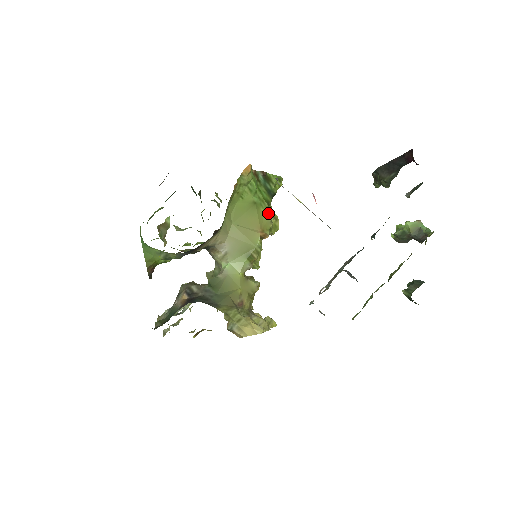
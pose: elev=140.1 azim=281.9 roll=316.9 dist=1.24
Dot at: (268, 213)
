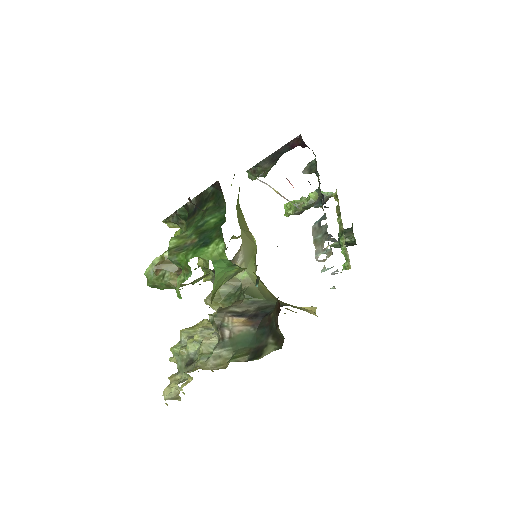
Dot at: occluded
